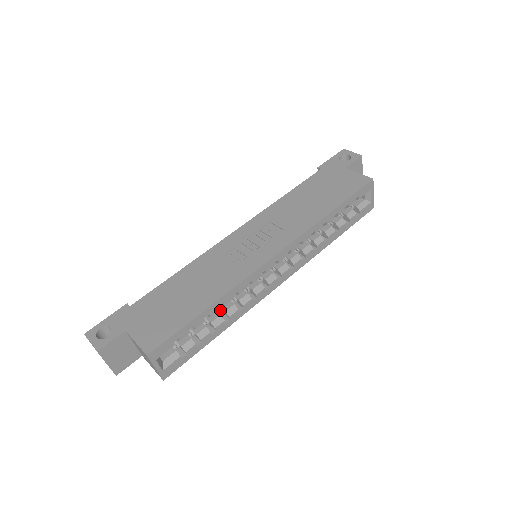
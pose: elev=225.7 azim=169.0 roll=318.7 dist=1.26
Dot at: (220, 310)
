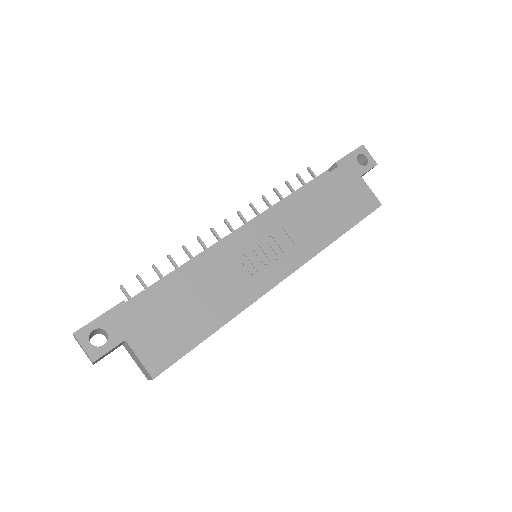
Dot at: occluded
